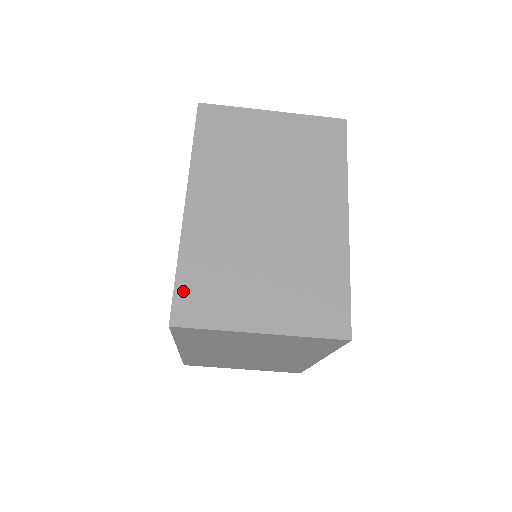
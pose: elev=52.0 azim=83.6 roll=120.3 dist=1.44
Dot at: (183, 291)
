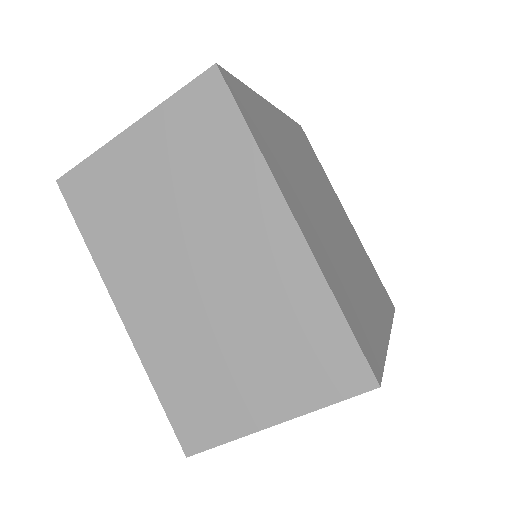
Dot at: (176, 415)
